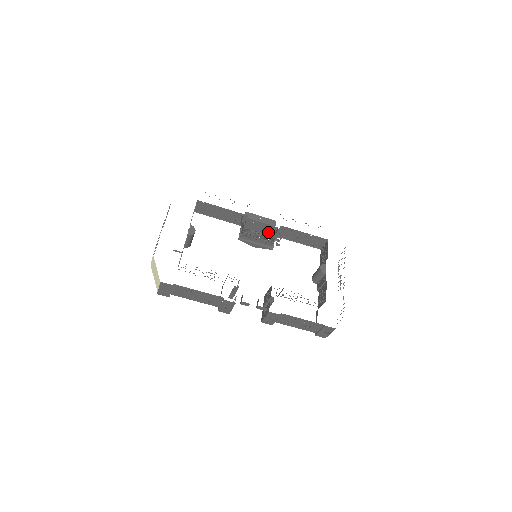
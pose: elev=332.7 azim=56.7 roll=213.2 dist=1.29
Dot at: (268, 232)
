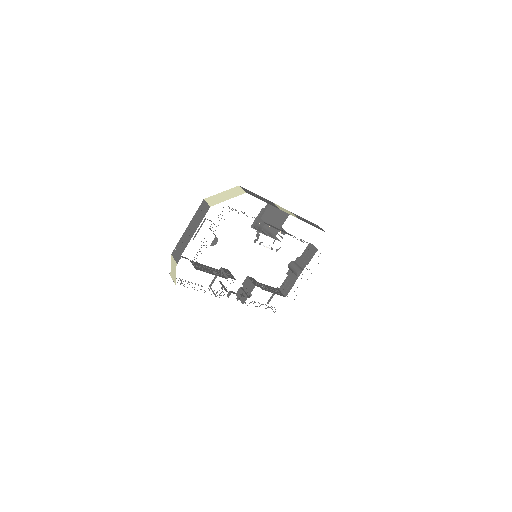
Dot at: occluded
